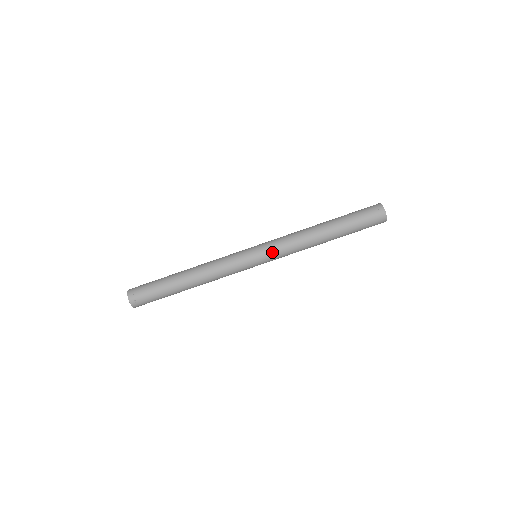
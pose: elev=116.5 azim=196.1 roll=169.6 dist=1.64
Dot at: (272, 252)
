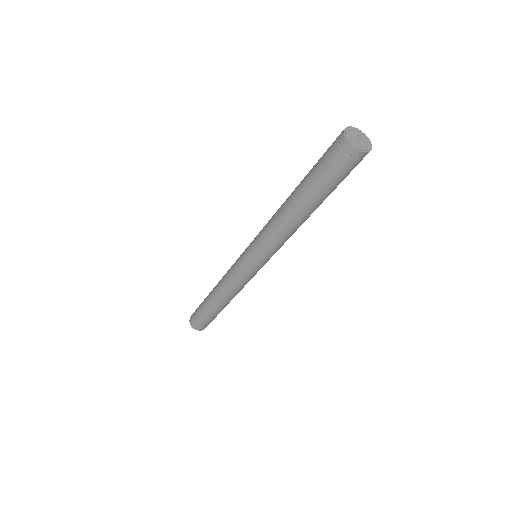
Dot at: (255, 247)
